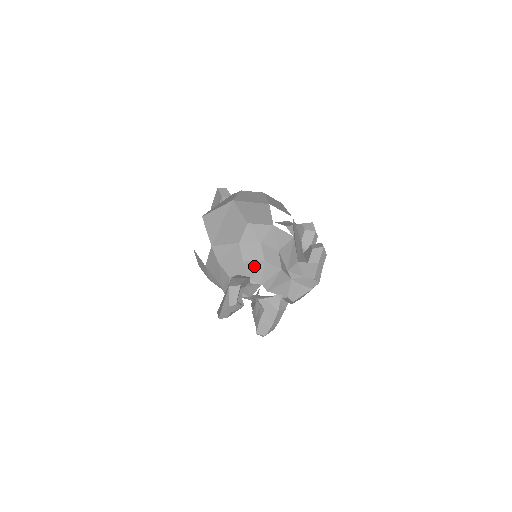
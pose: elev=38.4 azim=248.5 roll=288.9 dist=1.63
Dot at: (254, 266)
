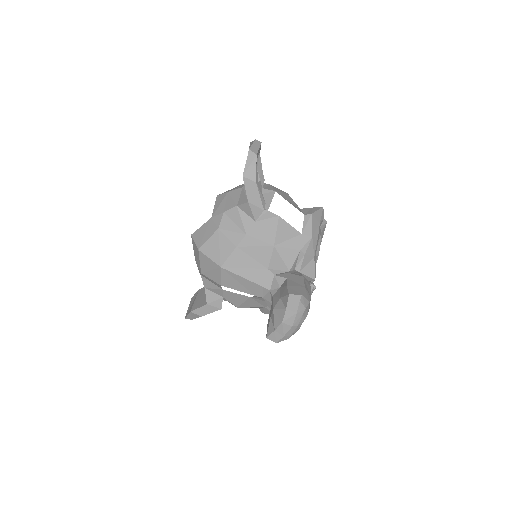
Dot at: occluded
